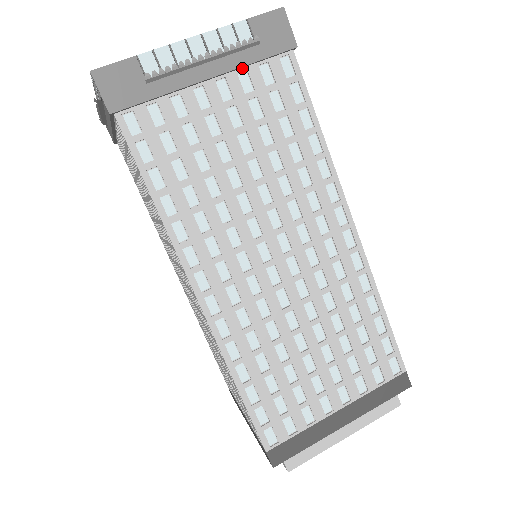
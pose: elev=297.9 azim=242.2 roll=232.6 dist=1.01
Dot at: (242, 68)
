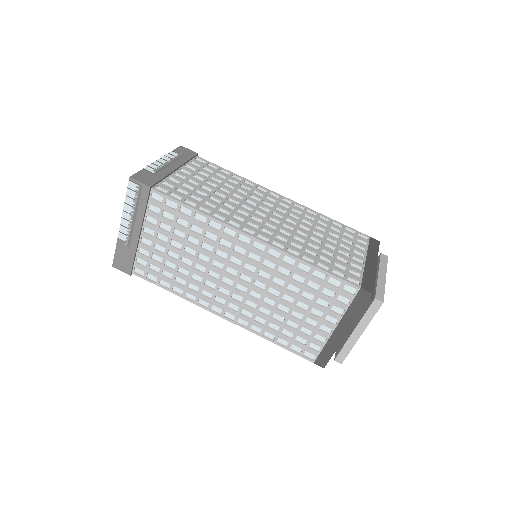
Dot at: (185, 164)
